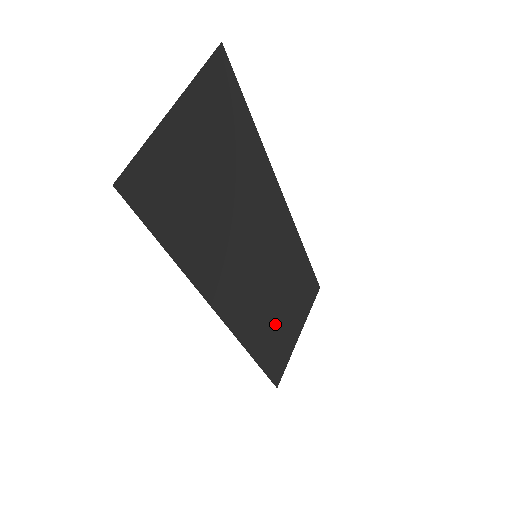
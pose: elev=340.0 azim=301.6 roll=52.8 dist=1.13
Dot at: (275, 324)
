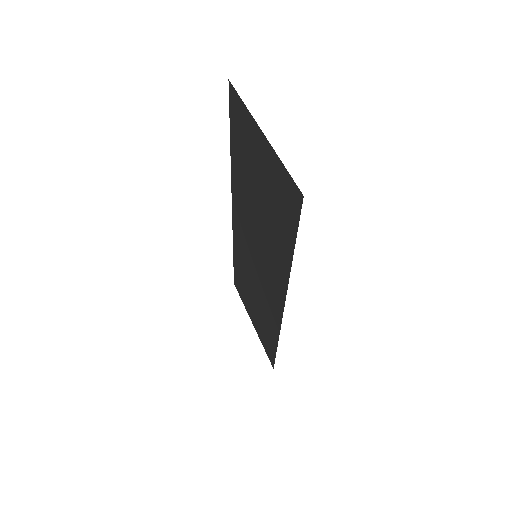
Dot at: (261, 314)
